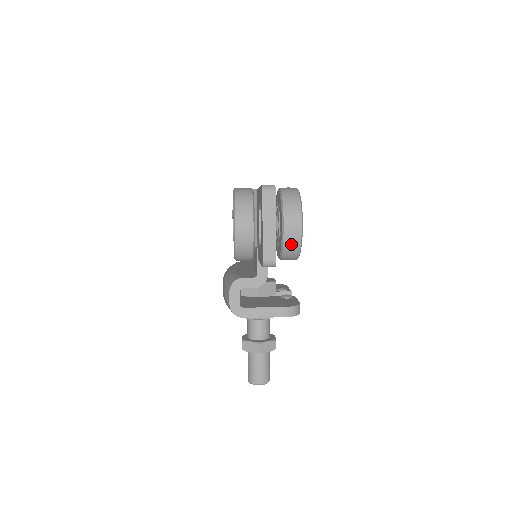
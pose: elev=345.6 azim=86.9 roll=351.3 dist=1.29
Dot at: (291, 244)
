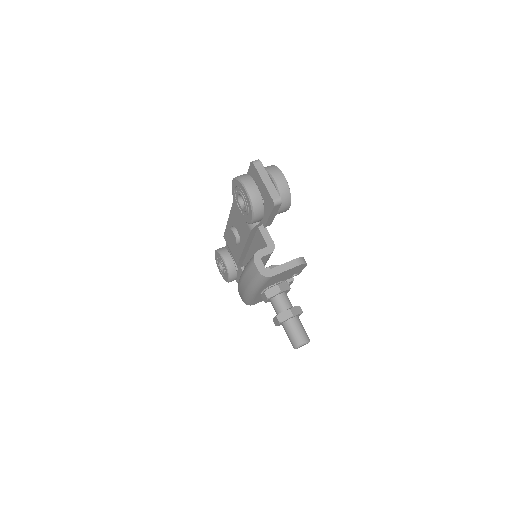
Dot at: (284, 190)
